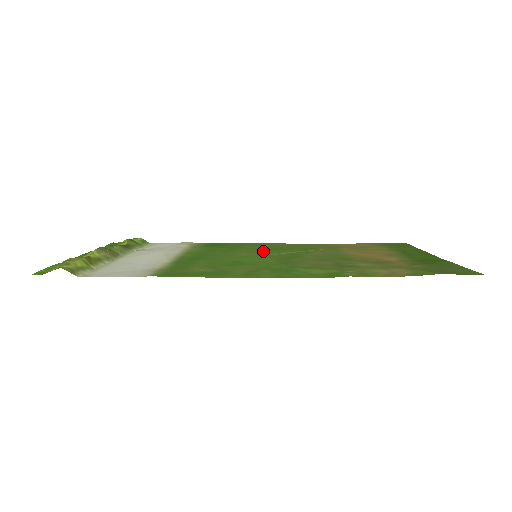
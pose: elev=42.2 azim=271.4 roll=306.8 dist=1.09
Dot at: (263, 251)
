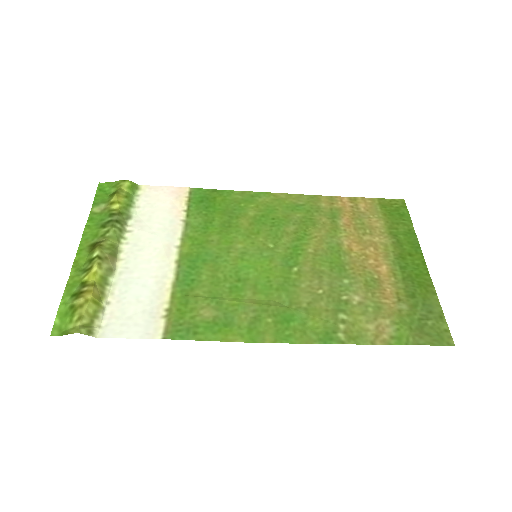
Dot at: (262, 232)
